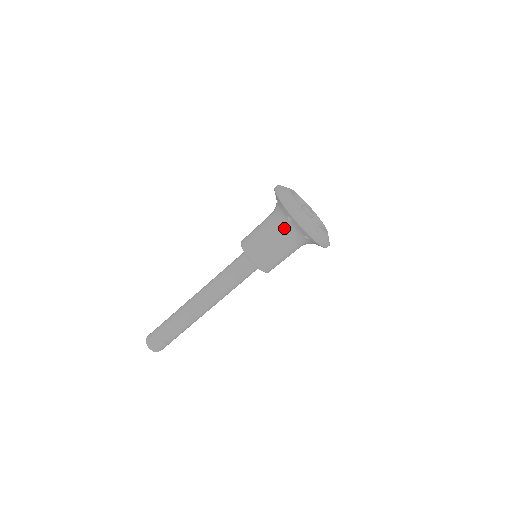
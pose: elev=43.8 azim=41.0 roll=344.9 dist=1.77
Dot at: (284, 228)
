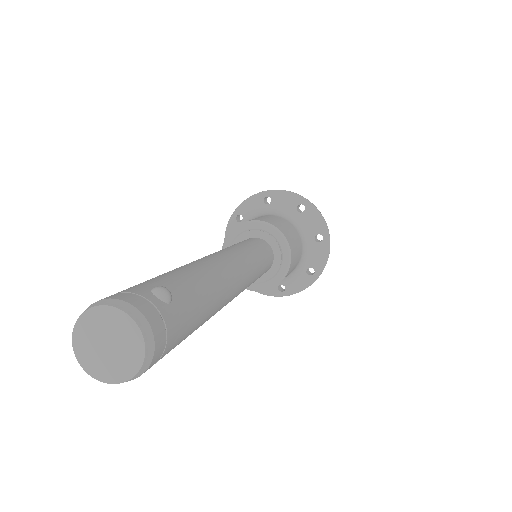
Dot at: (268, 214)
